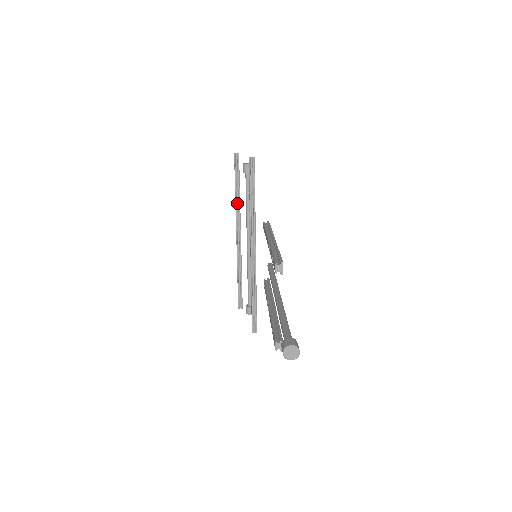
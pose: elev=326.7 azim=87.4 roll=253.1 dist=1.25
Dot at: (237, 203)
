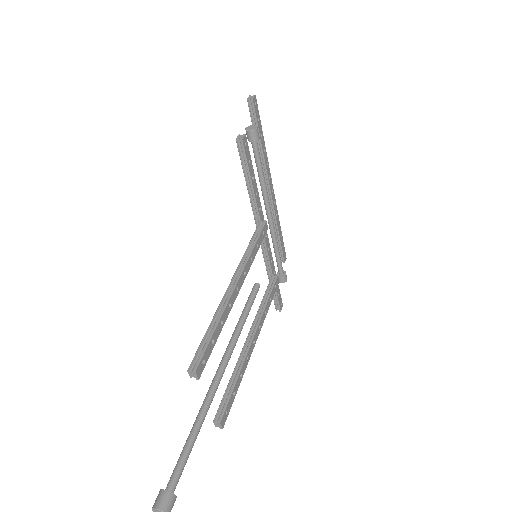
Dot at: (261, 158)
